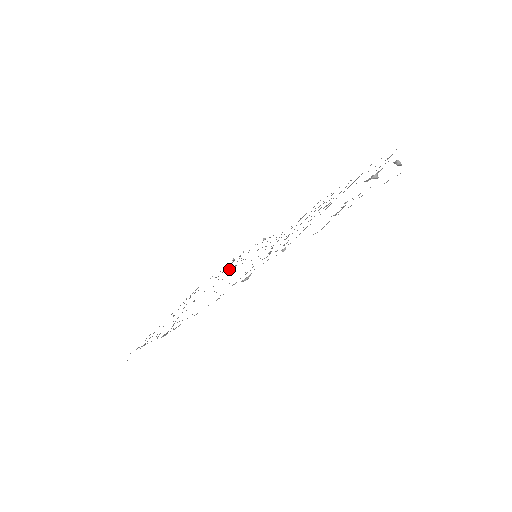
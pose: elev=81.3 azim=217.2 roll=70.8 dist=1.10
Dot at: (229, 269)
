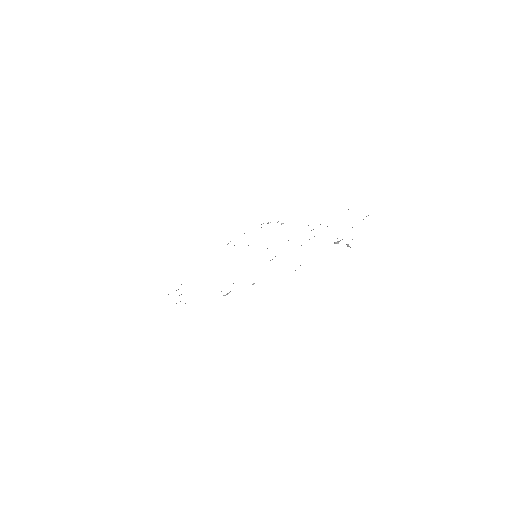
Dot at: occluded
